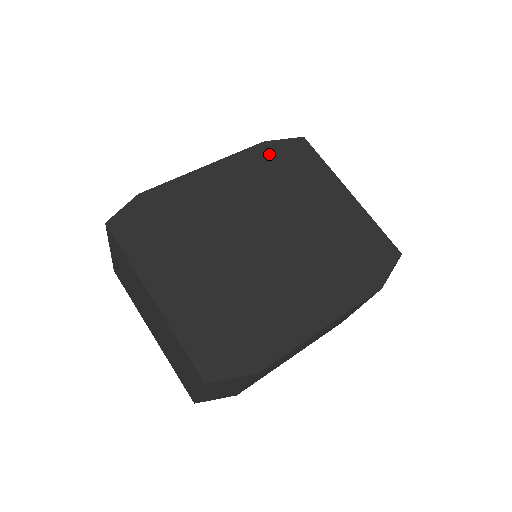
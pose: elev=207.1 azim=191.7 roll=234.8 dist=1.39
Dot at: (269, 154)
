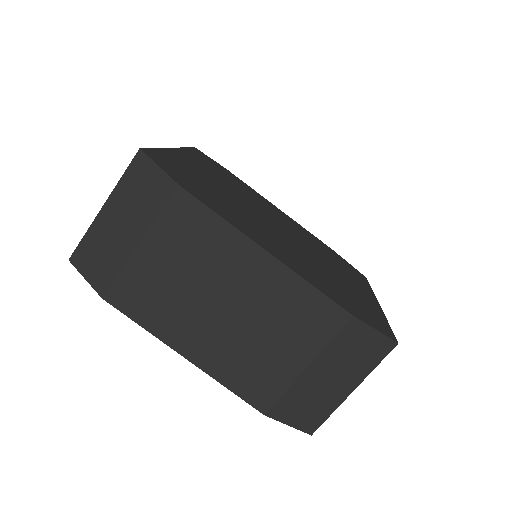
Dot at: (331, 251)
